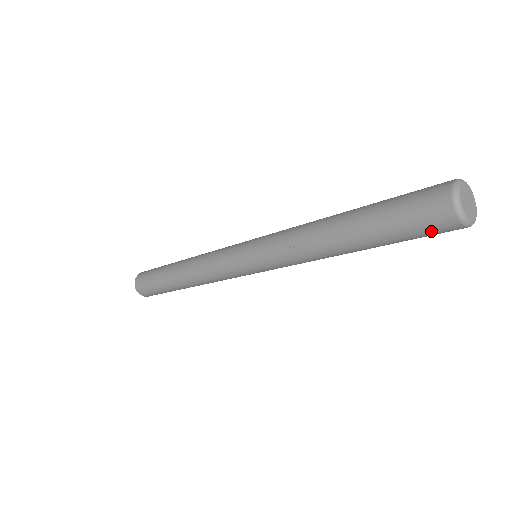
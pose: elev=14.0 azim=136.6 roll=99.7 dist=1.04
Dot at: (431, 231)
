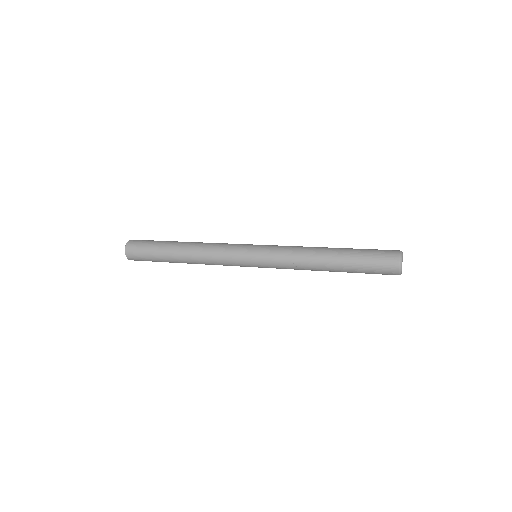
Dot at: (382, 274)
